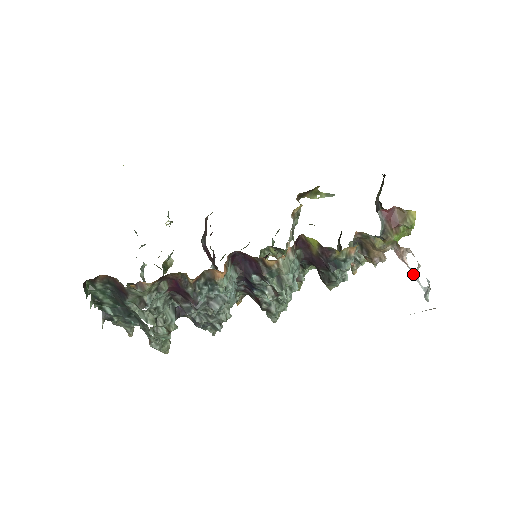
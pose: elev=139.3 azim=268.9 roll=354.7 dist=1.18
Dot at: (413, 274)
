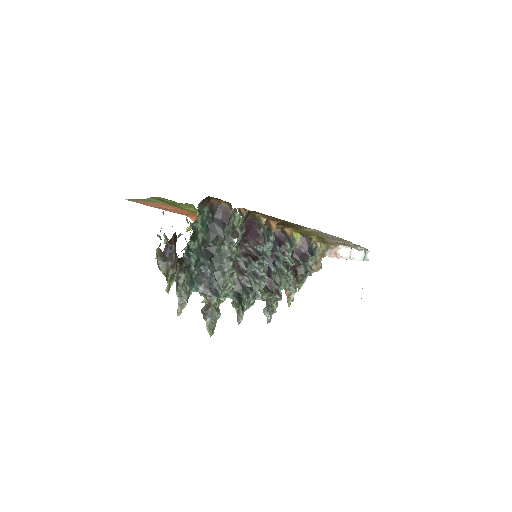
Dot at: (348, 258)
